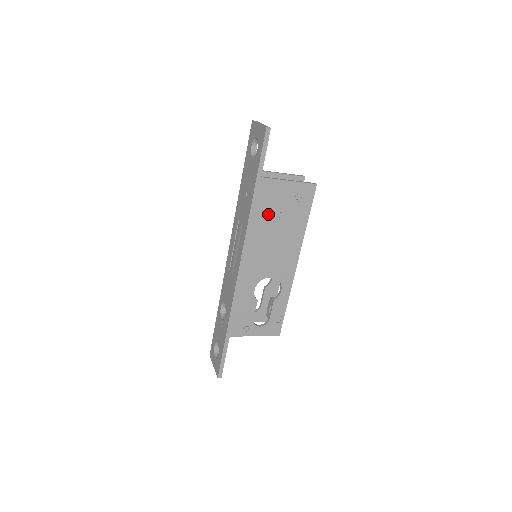
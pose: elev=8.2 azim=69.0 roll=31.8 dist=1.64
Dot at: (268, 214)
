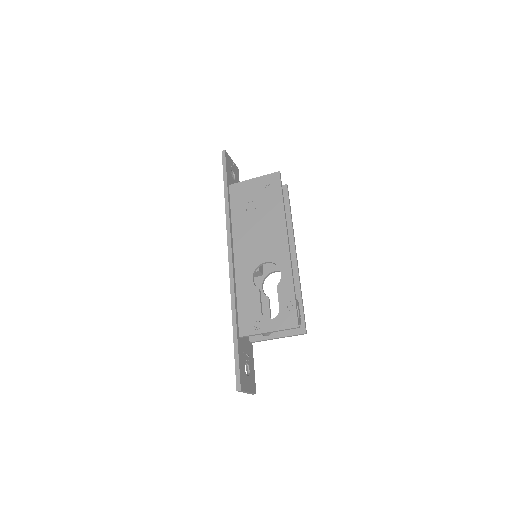
Dot at: (245, 208)
